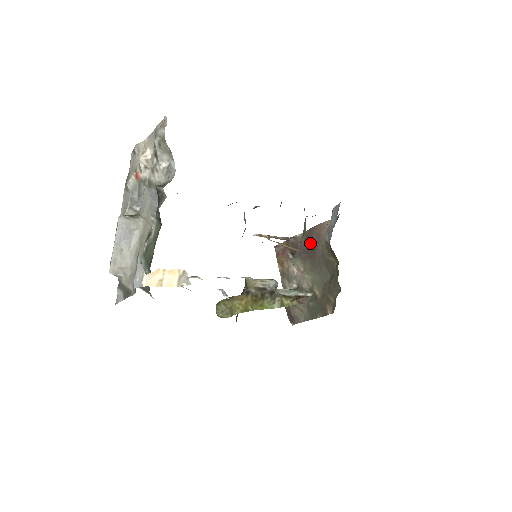
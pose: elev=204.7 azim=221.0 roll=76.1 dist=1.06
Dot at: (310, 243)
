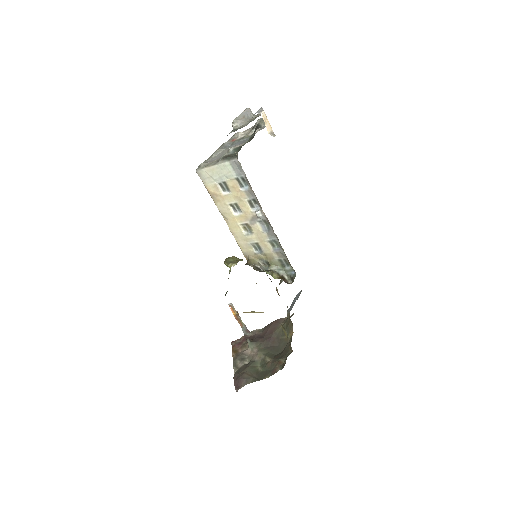
Dot at: (268, 330)
